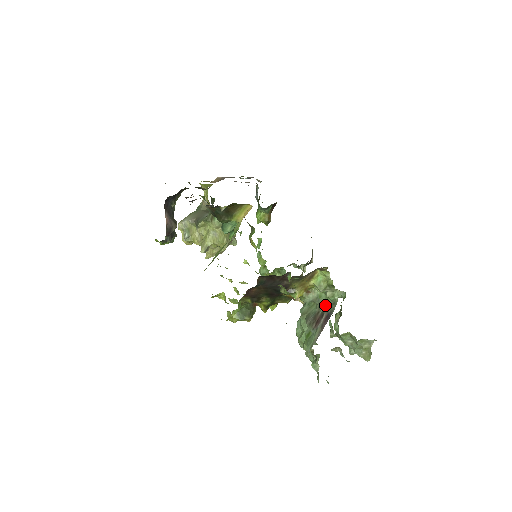
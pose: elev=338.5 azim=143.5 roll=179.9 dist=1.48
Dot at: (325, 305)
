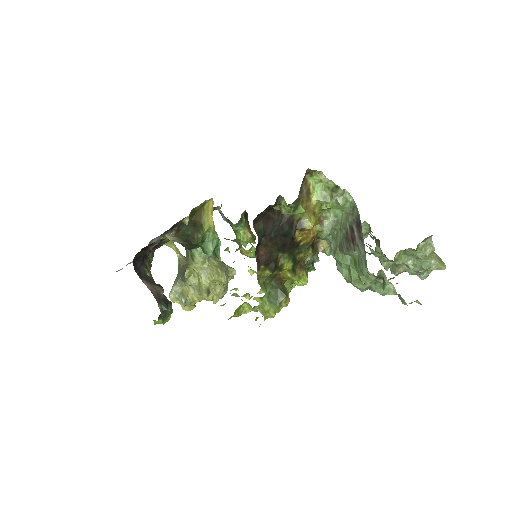
Dot at: (347, 219)
